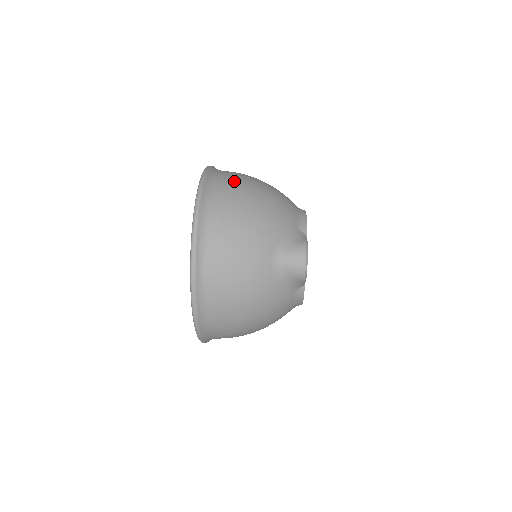
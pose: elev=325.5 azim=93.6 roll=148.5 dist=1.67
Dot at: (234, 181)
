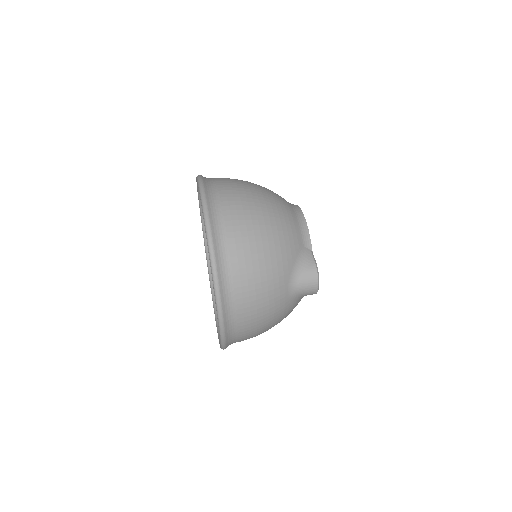
Dot at: (238, 216)
